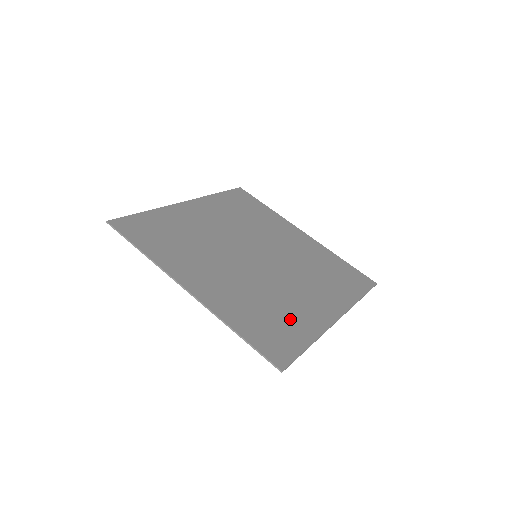
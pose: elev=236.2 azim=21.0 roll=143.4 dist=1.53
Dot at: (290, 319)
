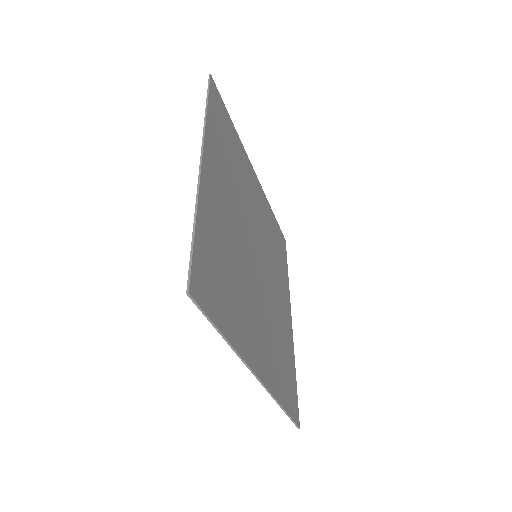
Dot at: (286, 351)
